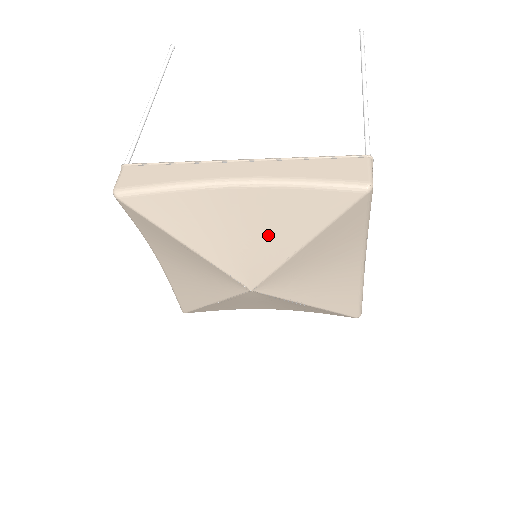
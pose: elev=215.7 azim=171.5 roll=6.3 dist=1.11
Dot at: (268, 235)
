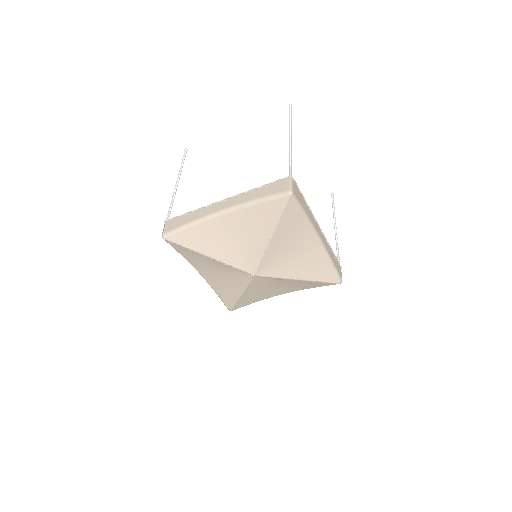
Dot at: (250, 237)
